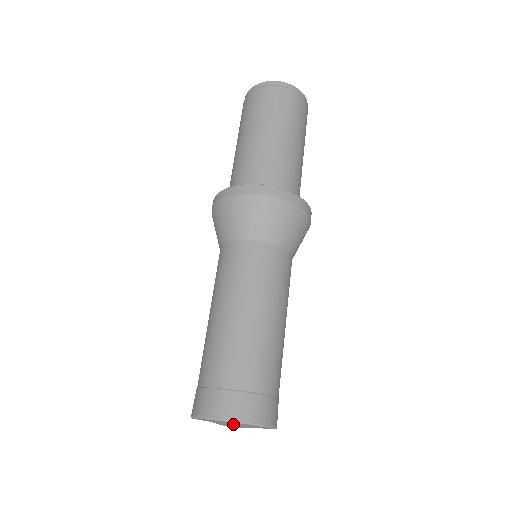
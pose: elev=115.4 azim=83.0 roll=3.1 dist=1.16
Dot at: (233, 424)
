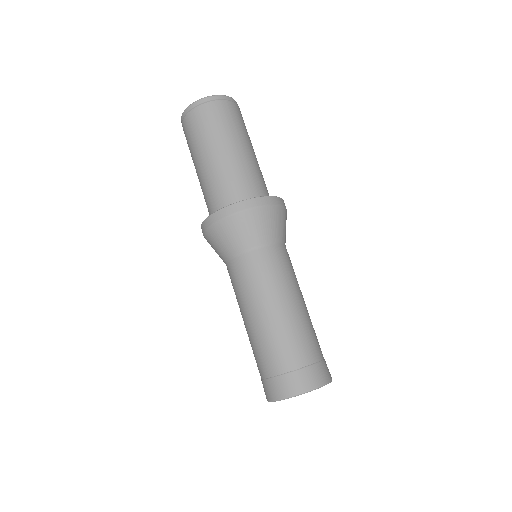
Dot at: occluded
